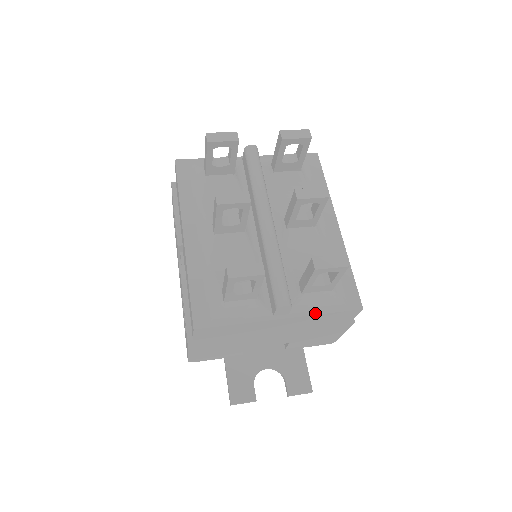
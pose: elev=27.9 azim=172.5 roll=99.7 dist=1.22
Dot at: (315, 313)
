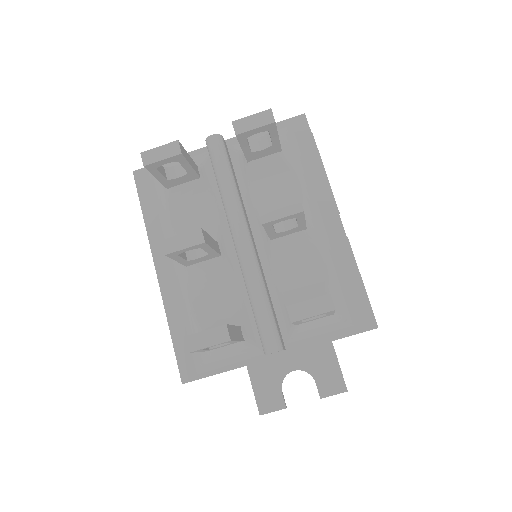
Dot at: (317, 343)
